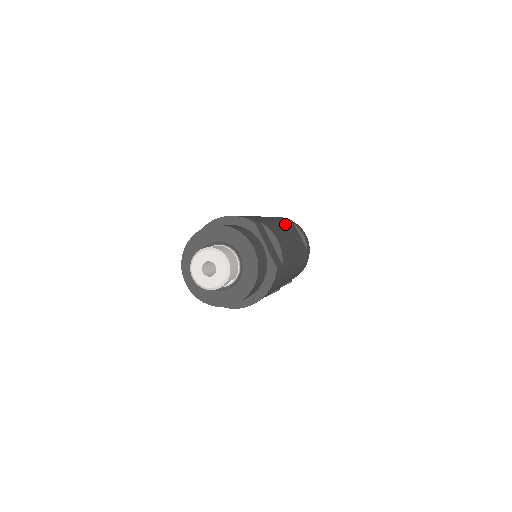
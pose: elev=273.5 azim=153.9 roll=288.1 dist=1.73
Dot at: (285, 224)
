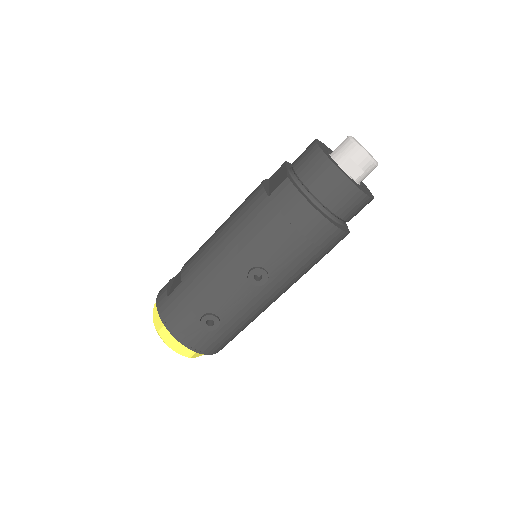
Dot at: occluded
